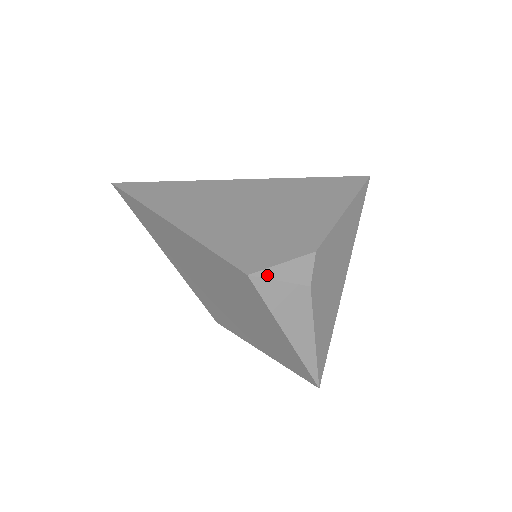
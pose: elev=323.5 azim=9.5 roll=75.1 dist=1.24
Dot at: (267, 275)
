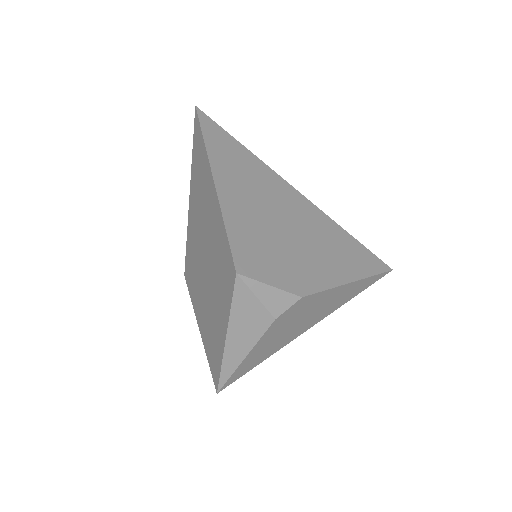
Dot at: (251, 285)
